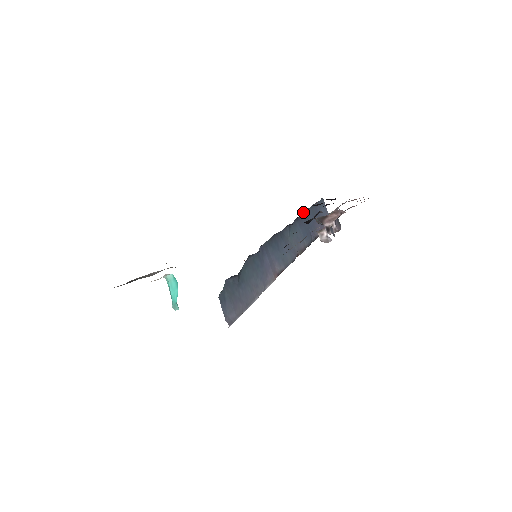
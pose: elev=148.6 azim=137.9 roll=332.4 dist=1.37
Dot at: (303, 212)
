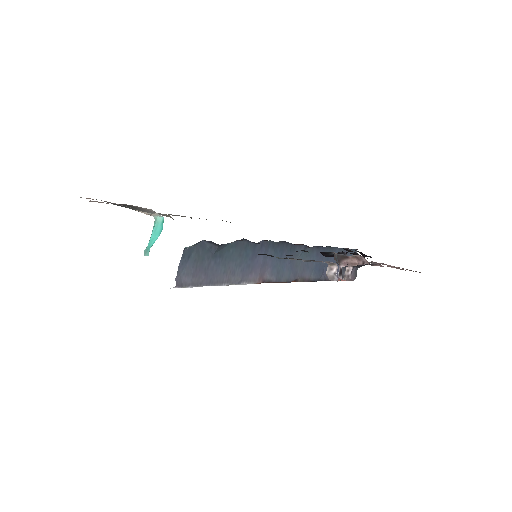
Dot at: (328, 246)
